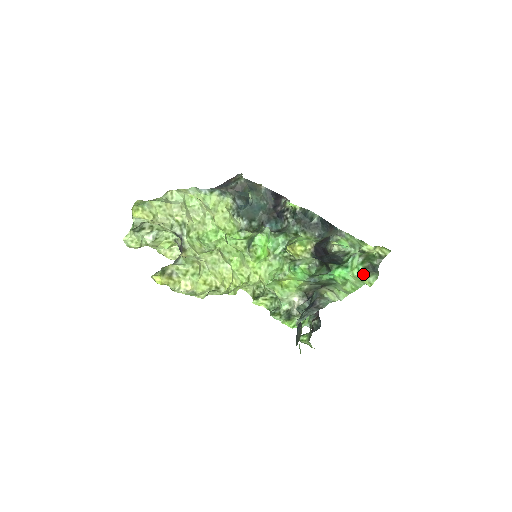
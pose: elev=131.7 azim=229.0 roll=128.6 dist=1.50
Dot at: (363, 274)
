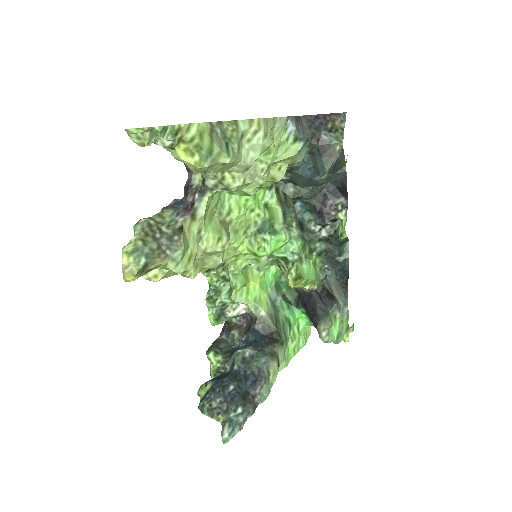
Dot at: occluded
